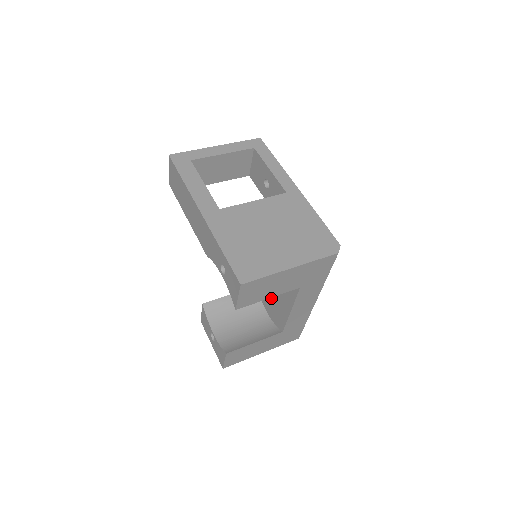
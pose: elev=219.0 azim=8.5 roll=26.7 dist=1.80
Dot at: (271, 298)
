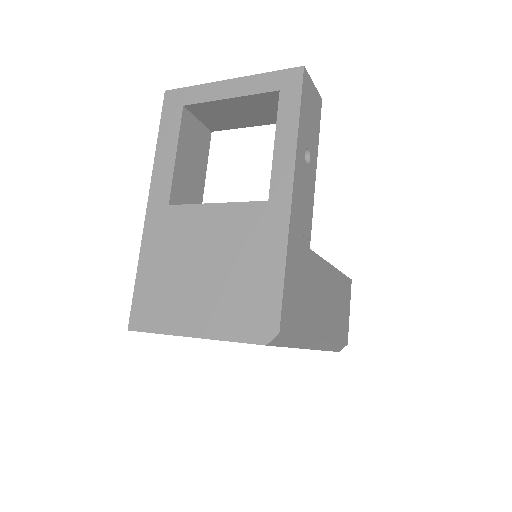
Dot at: occluded
